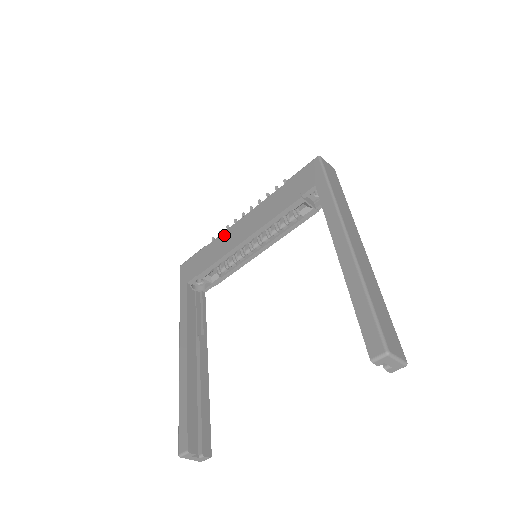
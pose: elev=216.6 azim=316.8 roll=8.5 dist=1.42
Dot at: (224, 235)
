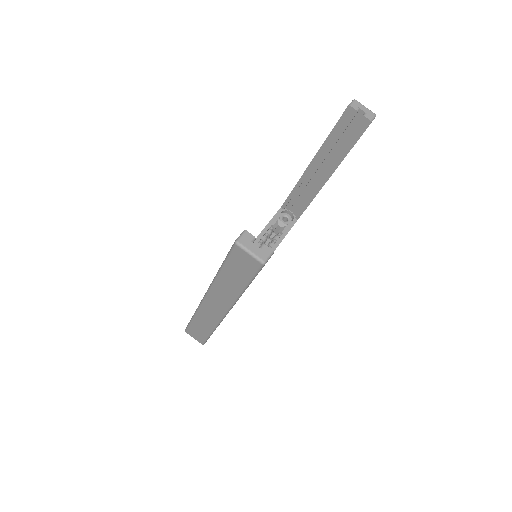
Dot at: occluded
